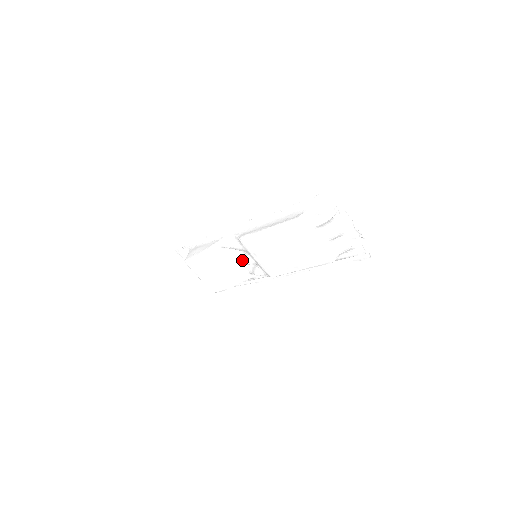
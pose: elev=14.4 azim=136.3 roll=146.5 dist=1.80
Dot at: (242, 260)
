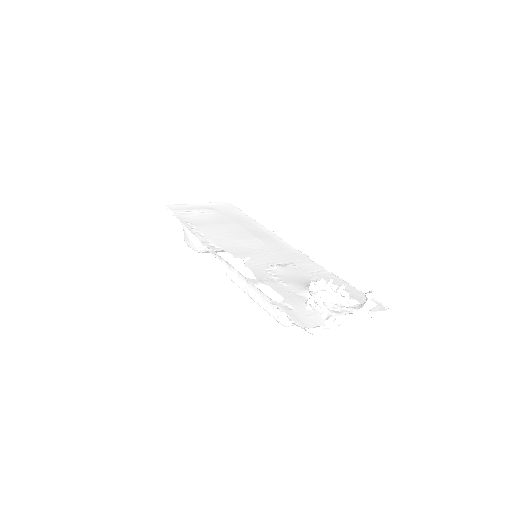
Dot at: occluded
